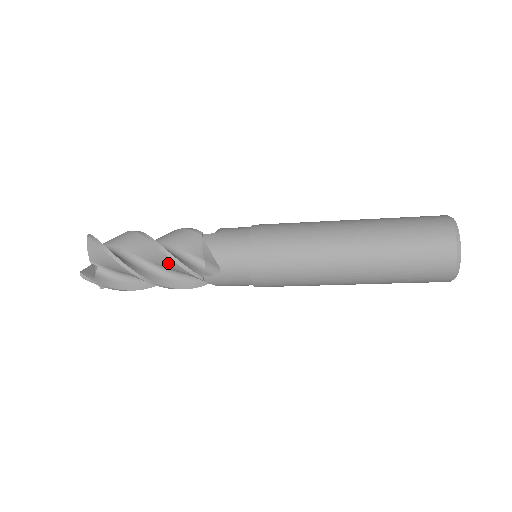
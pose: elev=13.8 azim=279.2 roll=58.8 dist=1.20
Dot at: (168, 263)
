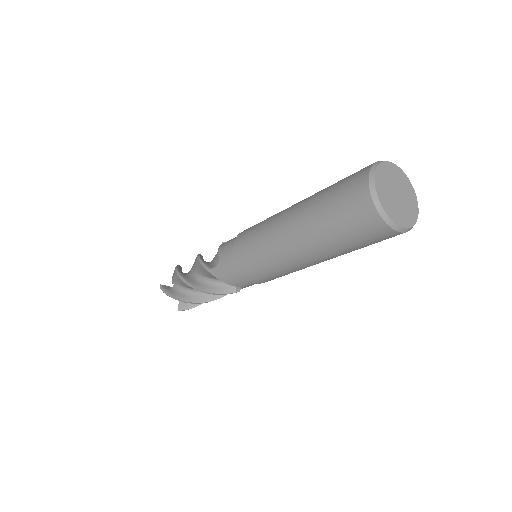
Dot at: (198, 266)
